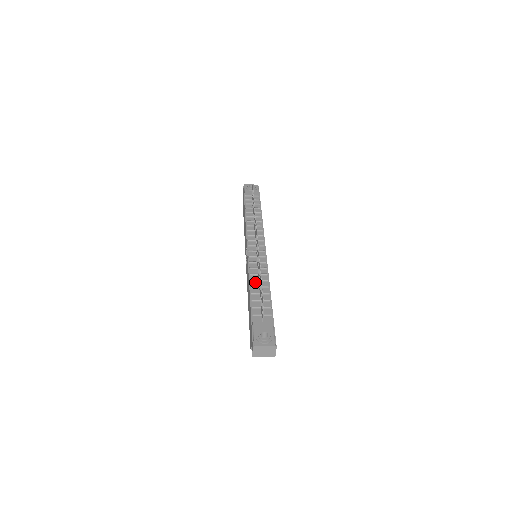
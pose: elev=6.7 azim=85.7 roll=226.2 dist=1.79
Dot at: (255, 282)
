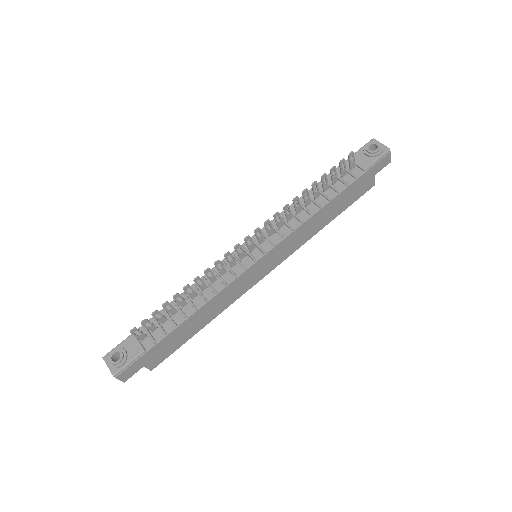
Dot at: (195, 291)
